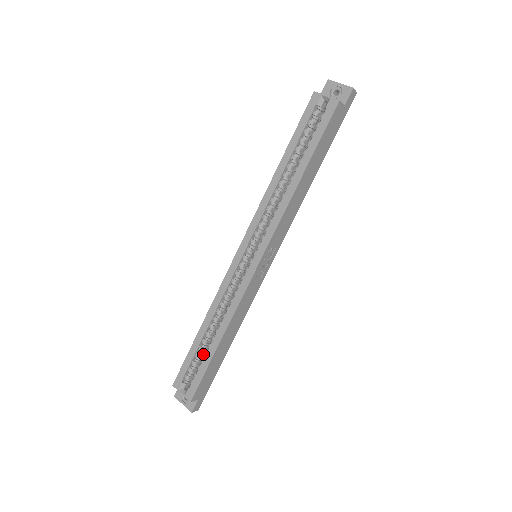
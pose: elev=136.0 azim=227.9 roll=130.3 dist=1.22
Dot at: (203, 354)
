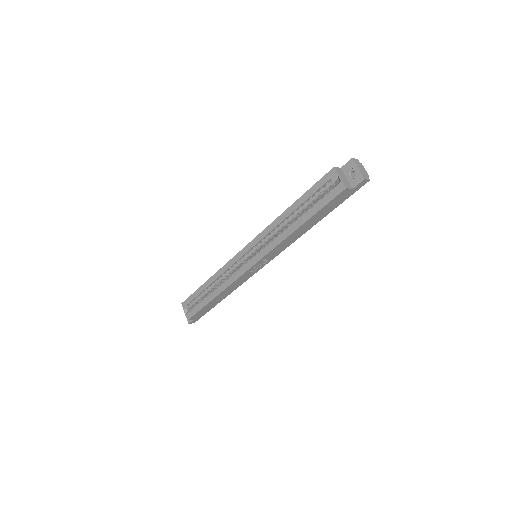
Dot at: (205, 296)
